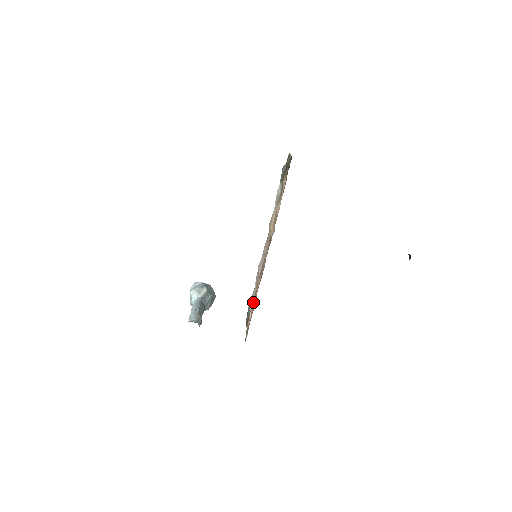
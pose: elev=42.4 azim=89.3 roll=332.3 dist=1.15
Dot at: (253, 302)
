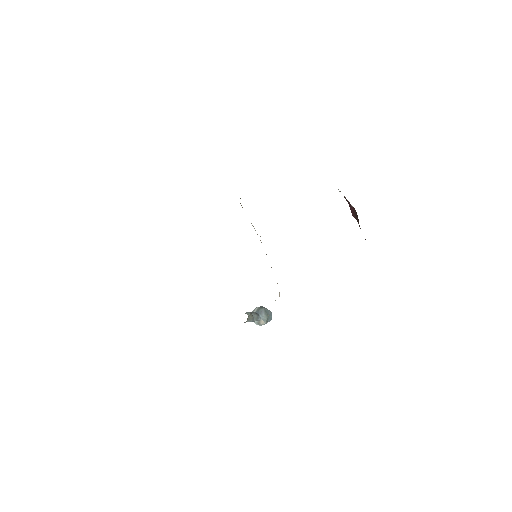
Dot at: occluded
